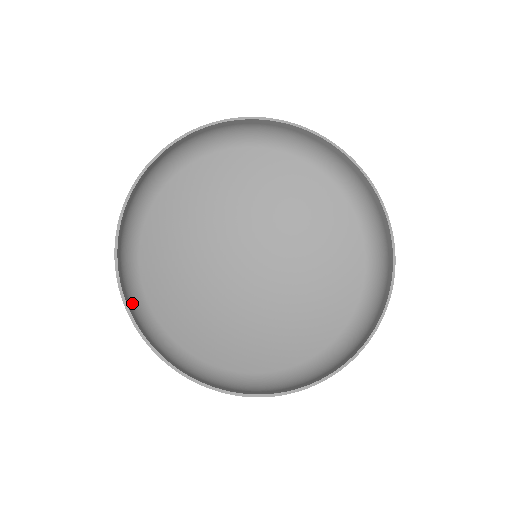
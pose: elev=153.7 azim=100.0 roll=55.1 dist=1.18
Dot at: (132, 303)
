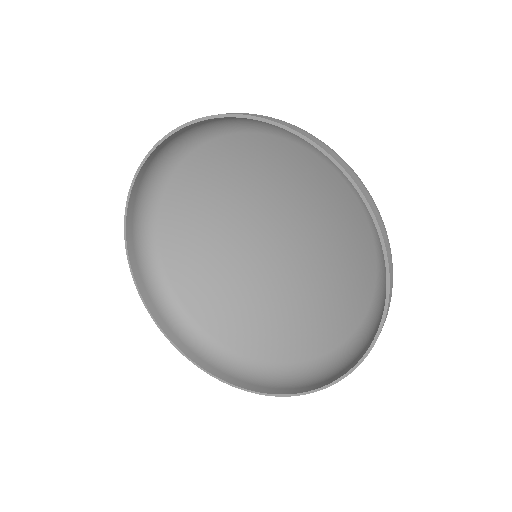
Dot at: (142, 243)
